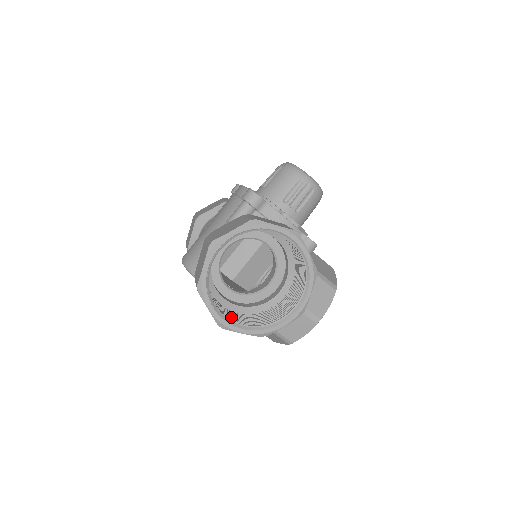
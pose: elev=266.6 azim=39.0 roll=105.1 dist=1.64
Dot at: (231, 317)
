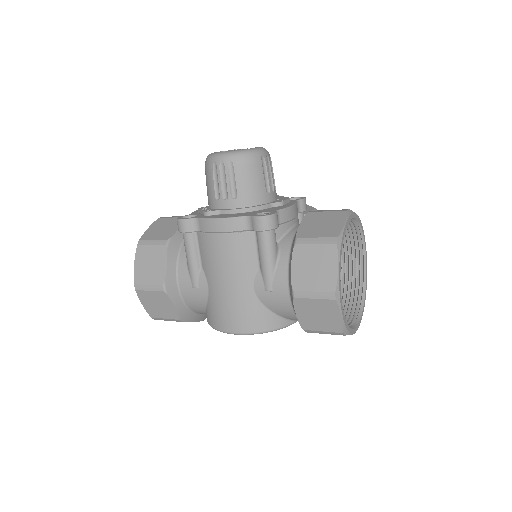
Dot at: occluded
